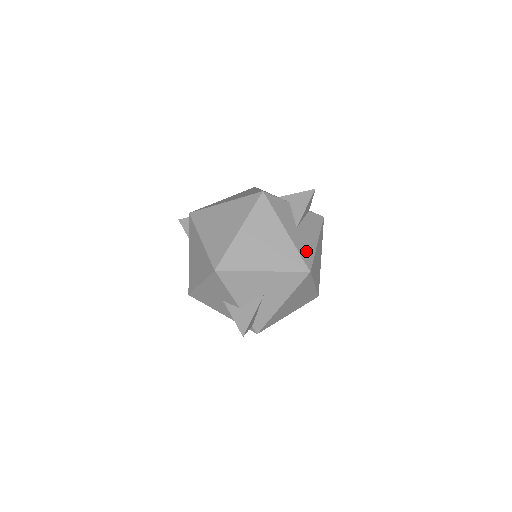
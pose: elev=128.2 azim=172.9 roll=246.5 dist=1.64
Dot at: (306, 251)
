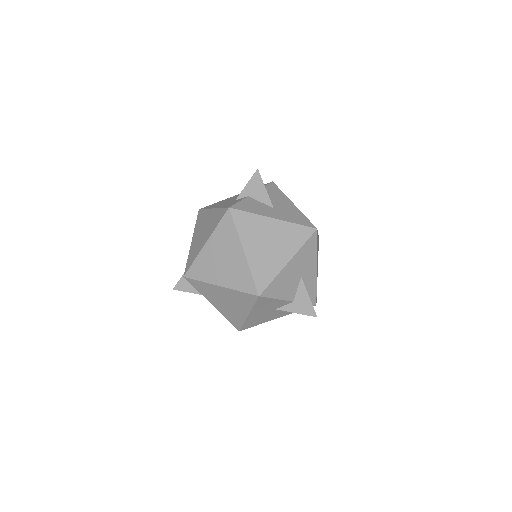
Dot at: (298, 218)
